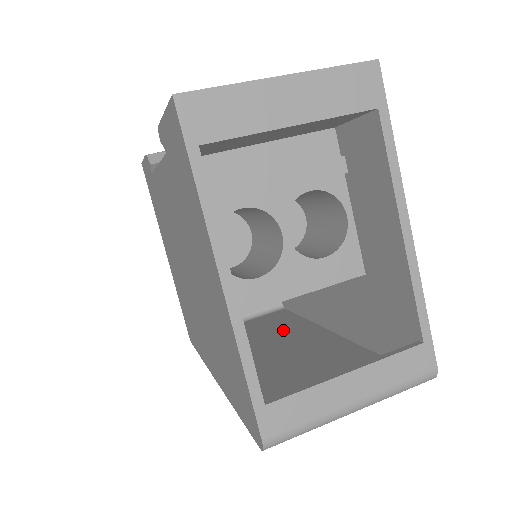
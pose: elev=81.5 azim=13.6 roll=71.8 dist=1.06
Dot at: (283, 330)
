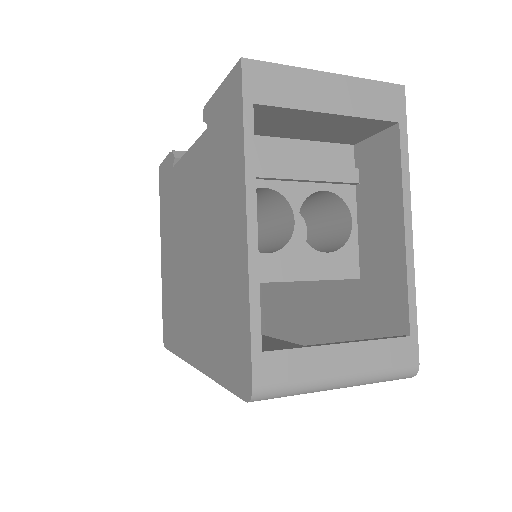
Dot at: (262, 344)
